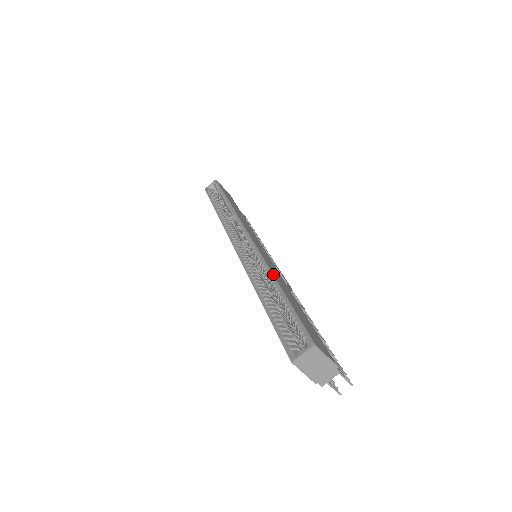
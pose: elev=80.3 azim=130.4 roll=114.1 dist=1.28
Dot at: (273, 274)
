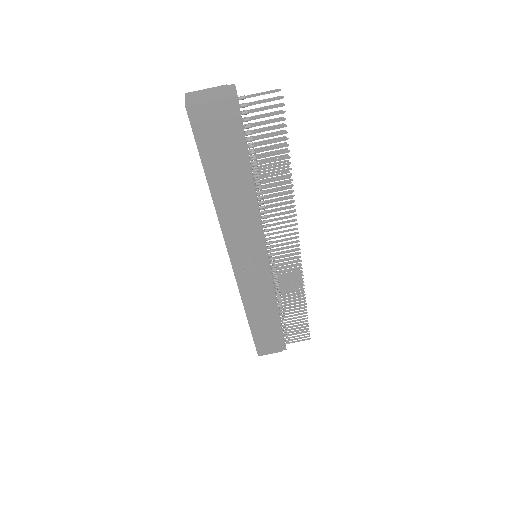
Dot at: occluded
